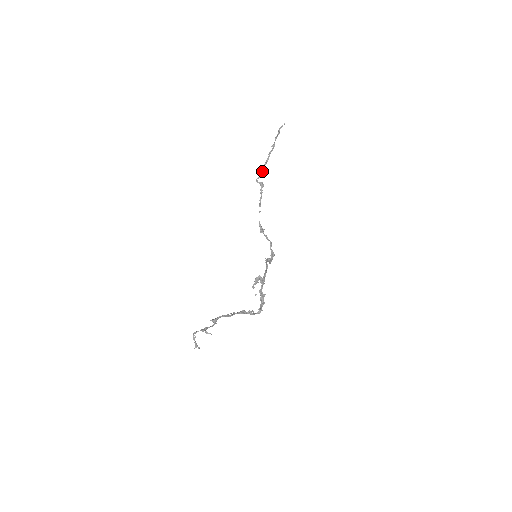
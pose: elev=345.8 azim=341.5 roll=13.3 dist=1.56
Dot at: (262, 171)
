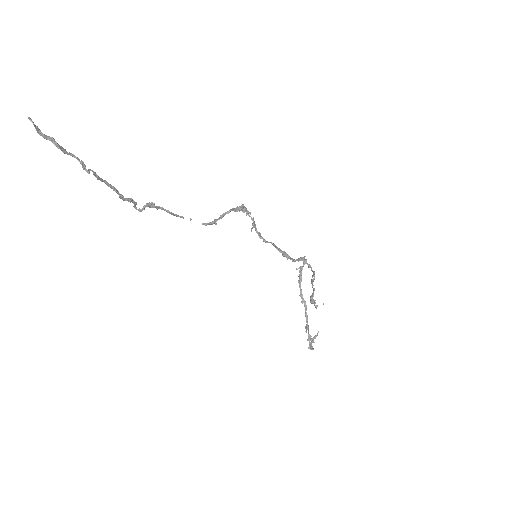
Dot at: (130, 202)
